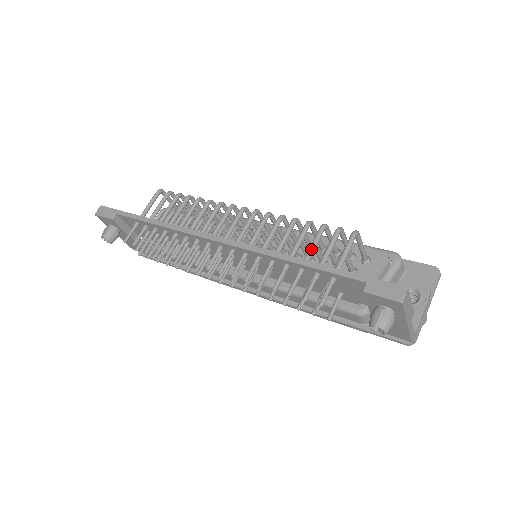
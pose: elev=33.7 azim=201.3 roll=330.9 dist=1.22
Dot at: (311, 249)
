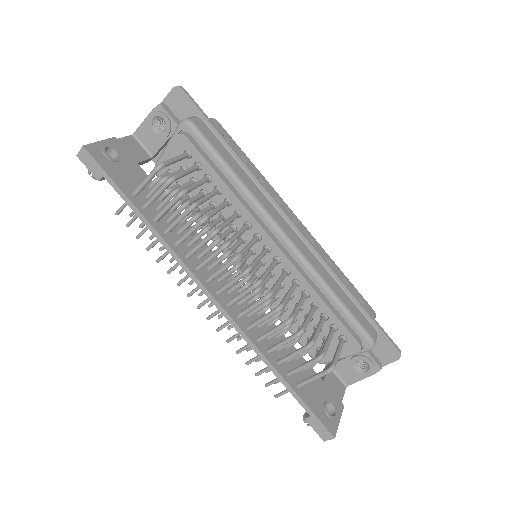
Dot at: (288, 359)
